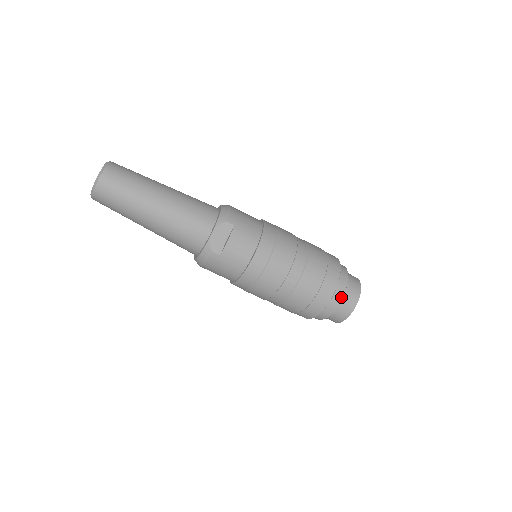
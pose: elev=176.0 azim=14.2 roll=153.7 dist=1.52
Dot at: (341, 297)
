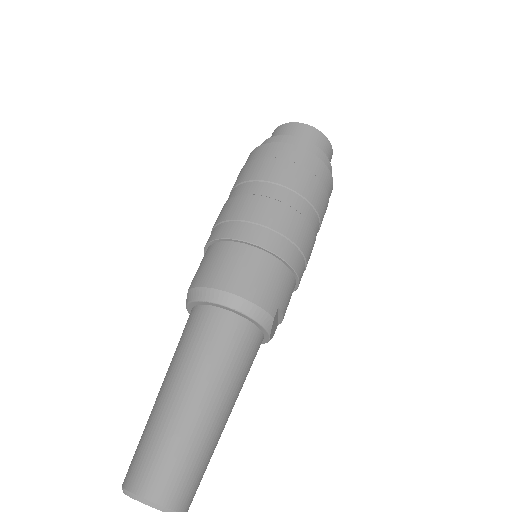
Dot at: occluded
